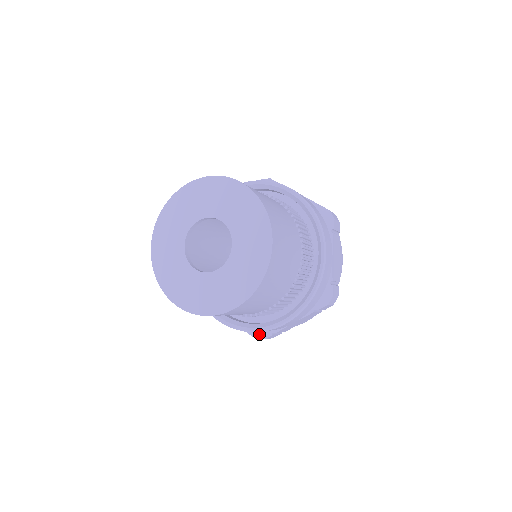
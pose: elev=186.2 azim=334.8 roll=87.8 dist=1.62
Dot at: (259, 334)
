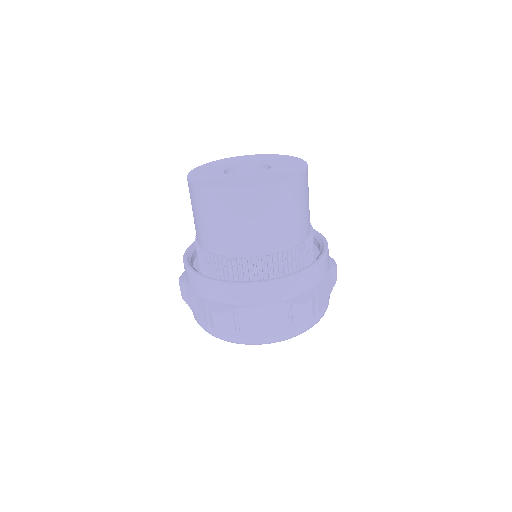
Dot at: (219, 306)
